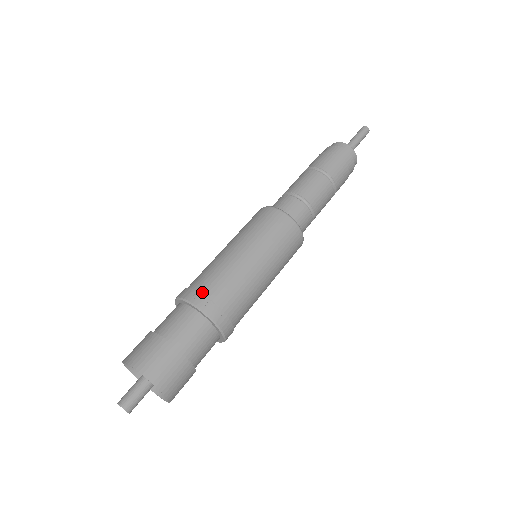
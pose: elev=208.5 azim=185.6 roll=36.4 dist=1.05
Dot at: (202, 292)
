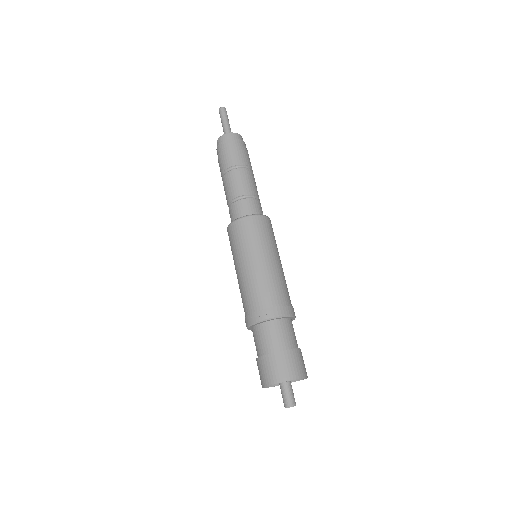
Dot at: (251, 312)
